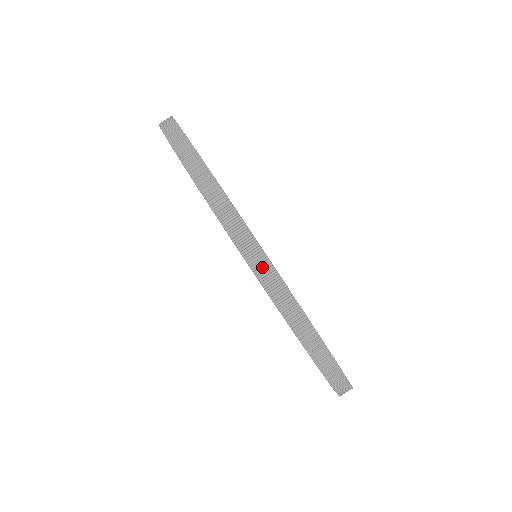
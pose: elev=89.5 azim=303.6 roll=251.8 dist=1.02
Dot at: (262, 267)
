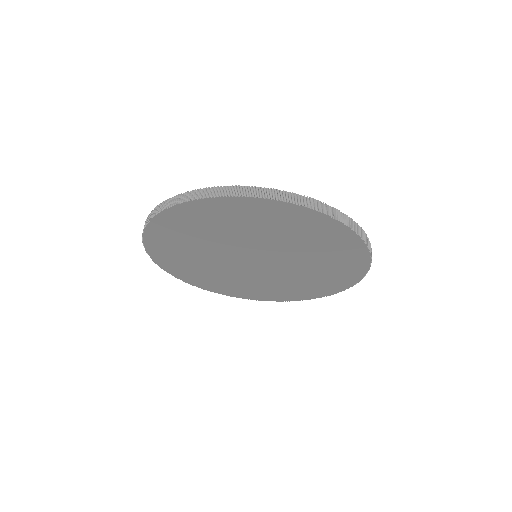
Dot at: (363, 234)
